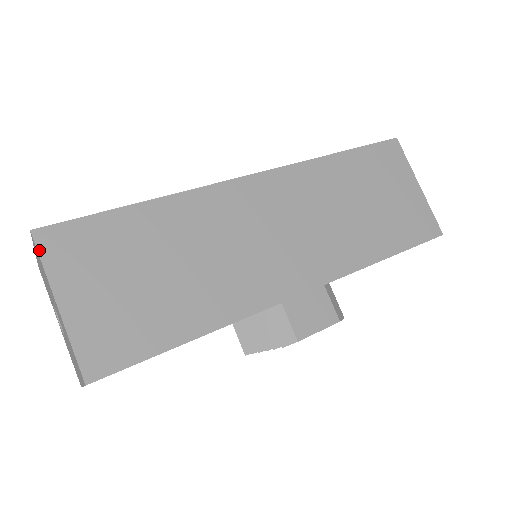
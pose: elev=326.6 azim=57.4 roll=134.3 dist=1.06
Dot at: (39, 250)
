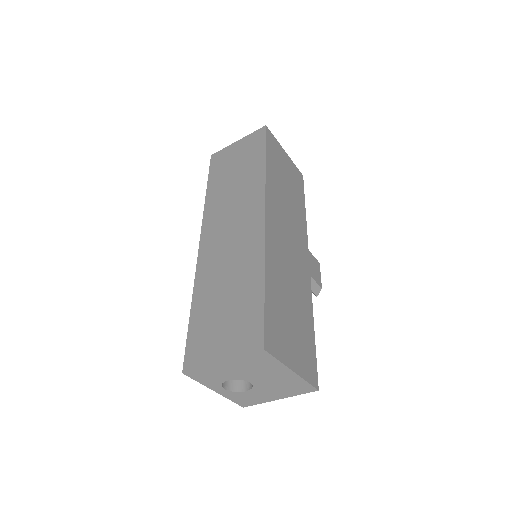
Dot at: (273, 355)
